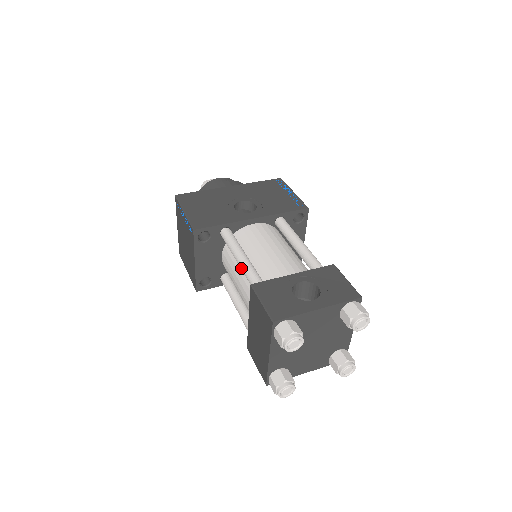
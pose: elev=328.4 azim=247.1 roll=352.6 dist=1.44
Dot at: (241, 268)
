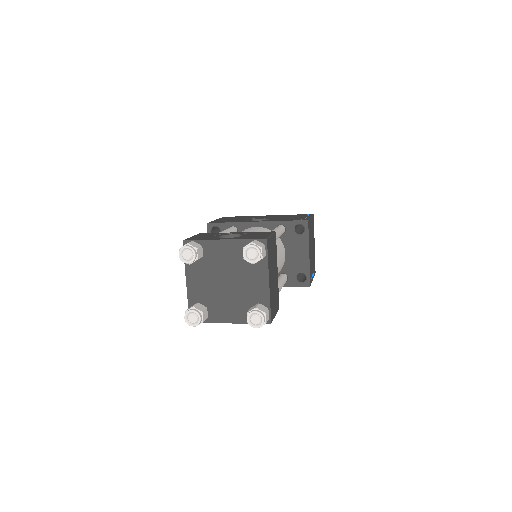
Dot at: occluded
